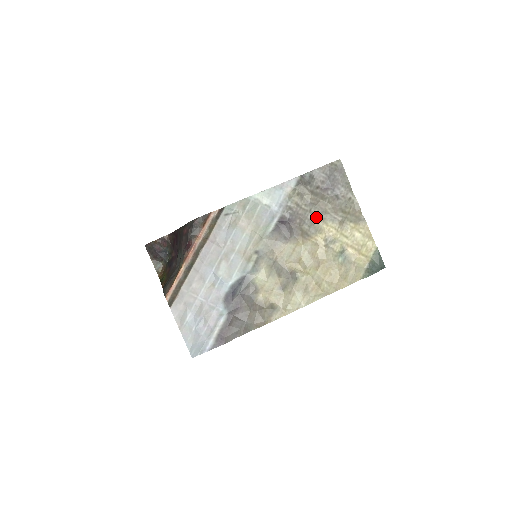
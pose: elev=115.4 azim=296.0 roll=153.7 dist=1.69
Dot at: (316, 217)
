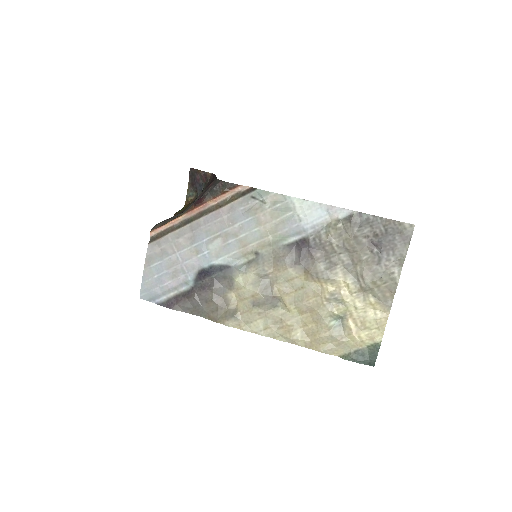
Dot at: (340, 265)
